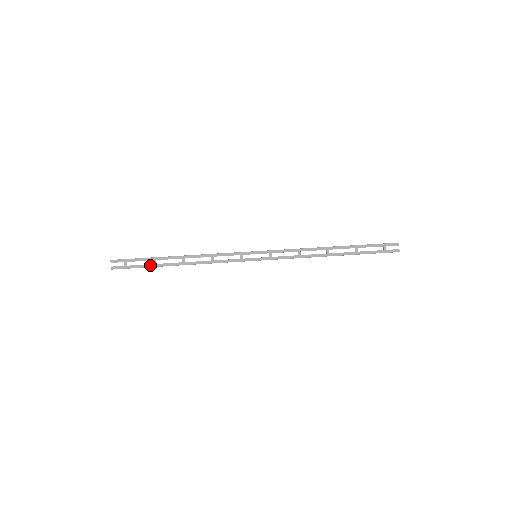
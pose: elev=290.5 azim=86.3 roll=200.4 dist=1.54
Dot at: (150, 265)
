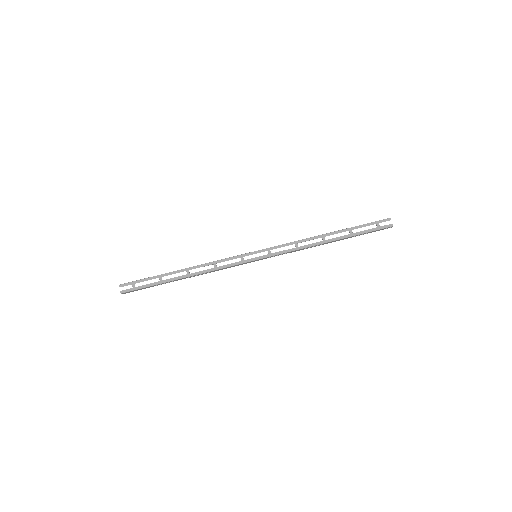
Dot at: (157, 283)
